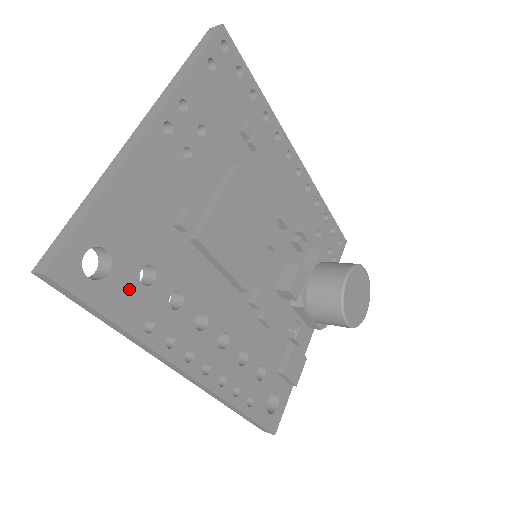
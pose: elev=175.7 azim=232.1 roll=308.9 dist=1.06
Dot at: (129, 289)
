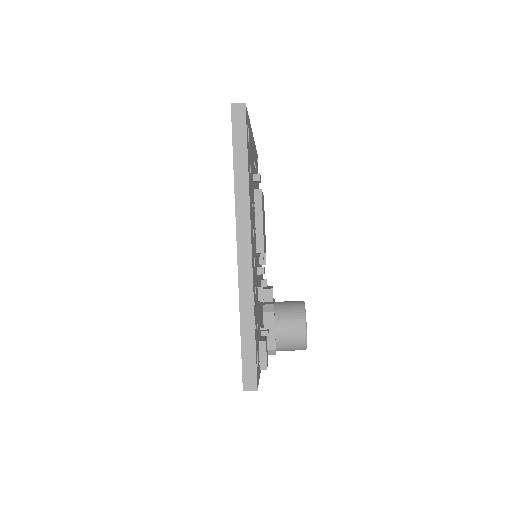
Dot at: (249, 161)
